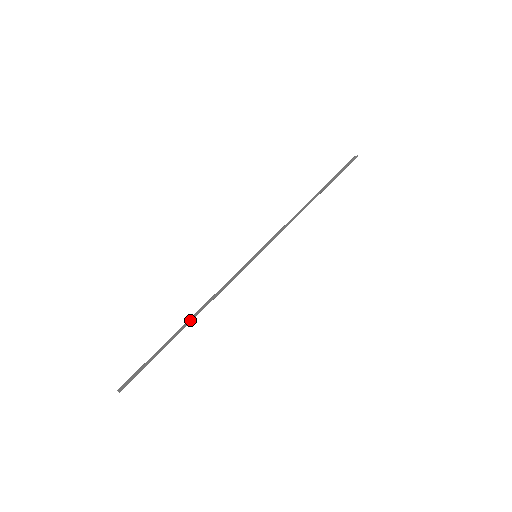
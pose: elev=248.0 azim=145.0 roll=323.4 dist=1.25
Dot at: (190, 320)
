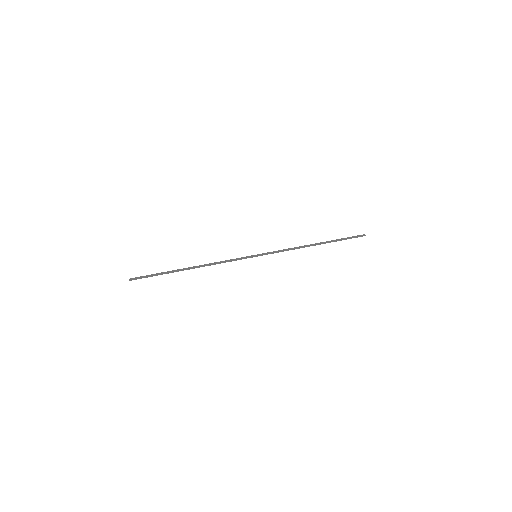
Dot at: (193, 268)
